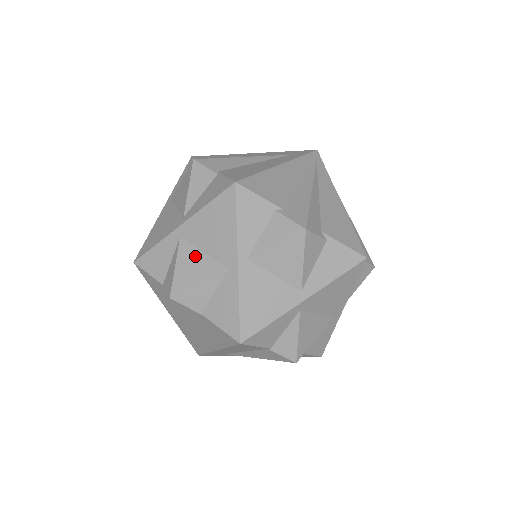
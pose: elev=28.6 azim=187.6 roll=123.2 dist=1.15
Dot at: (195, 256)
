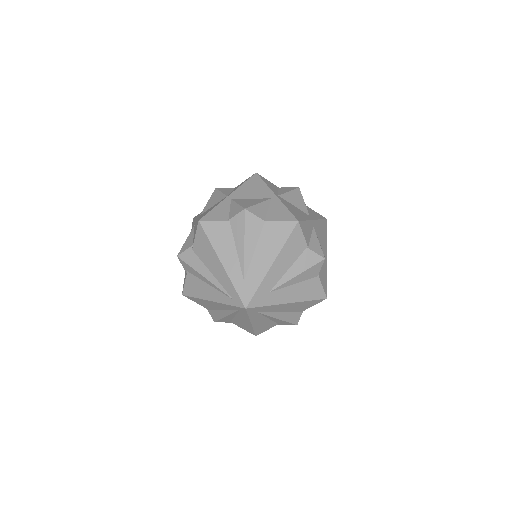
Dot at: (247, 200)
